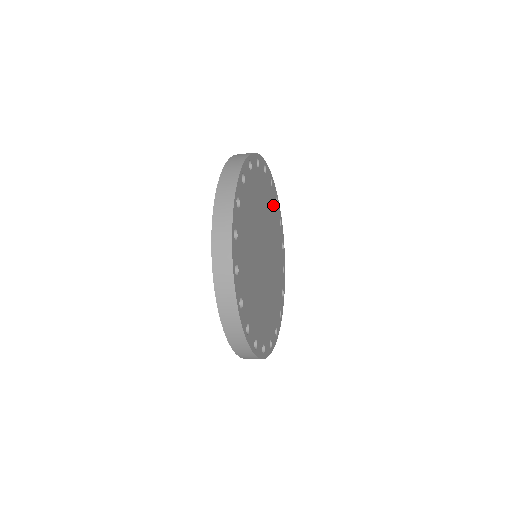
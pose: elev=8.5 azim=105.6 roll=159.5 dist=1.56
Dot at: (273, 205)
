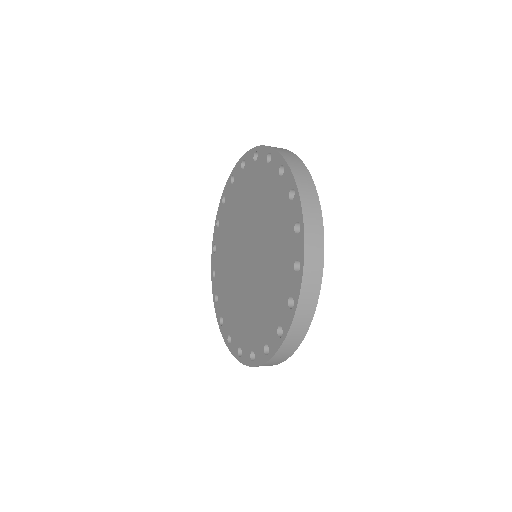
Dot at: occluded
